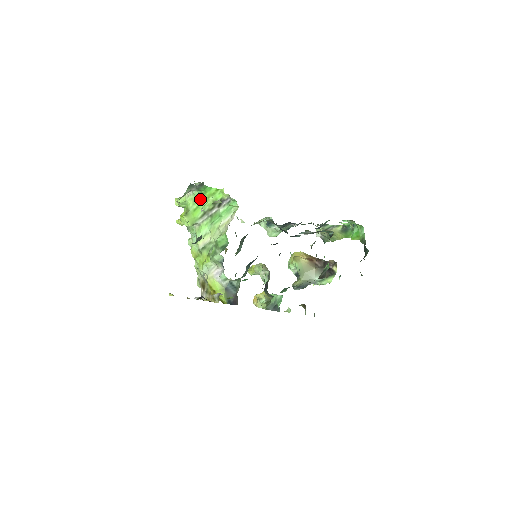
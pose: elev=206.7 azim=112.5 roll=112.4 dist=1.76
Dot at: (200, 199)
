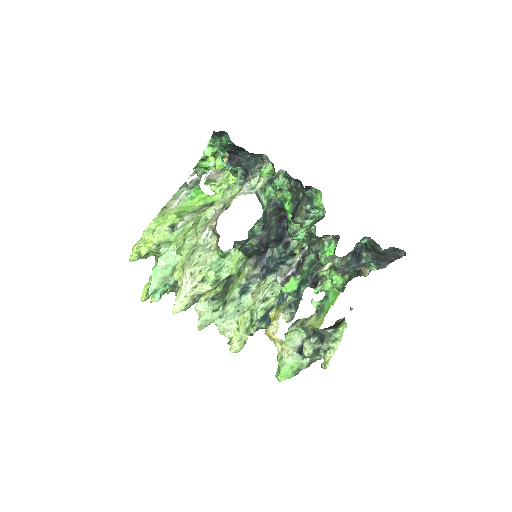
Dot at: (187, 206)
